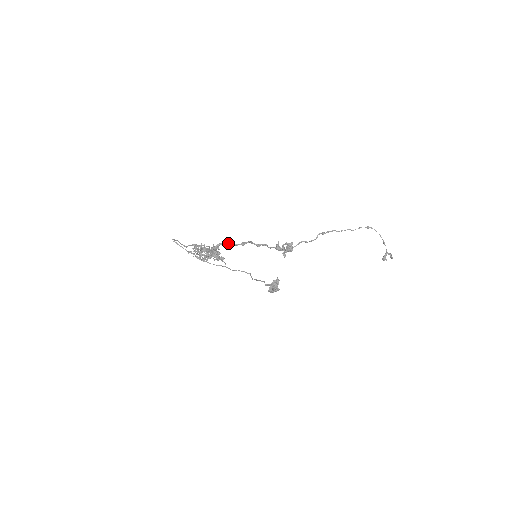
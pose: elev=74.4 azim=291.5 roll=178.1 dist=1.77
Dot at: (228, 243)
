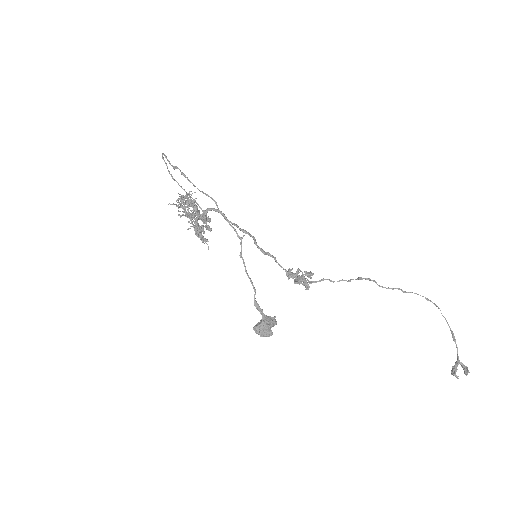
Dot at: (226, 217)
